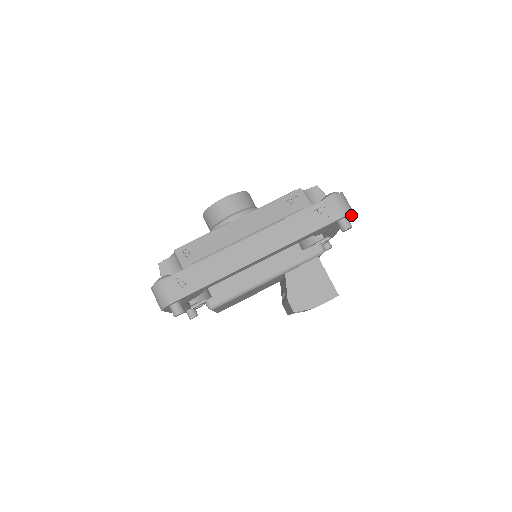
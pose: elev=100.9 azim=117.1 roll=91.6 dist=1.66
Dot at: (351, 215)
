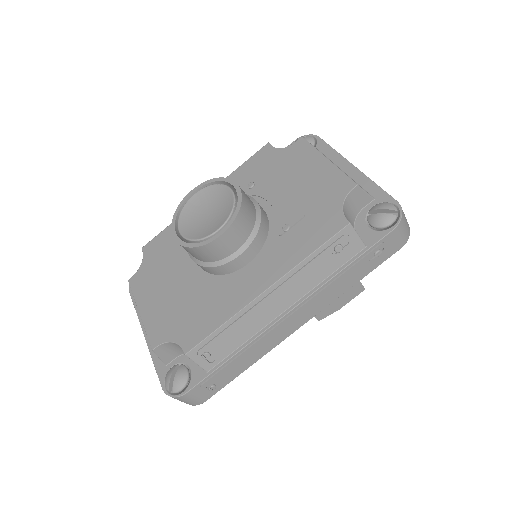
Dot at: occluded
